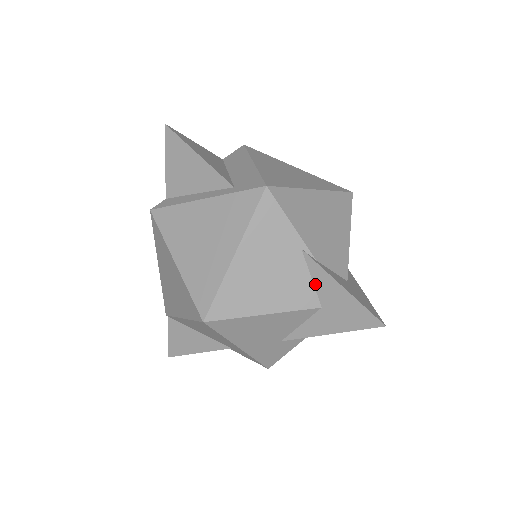
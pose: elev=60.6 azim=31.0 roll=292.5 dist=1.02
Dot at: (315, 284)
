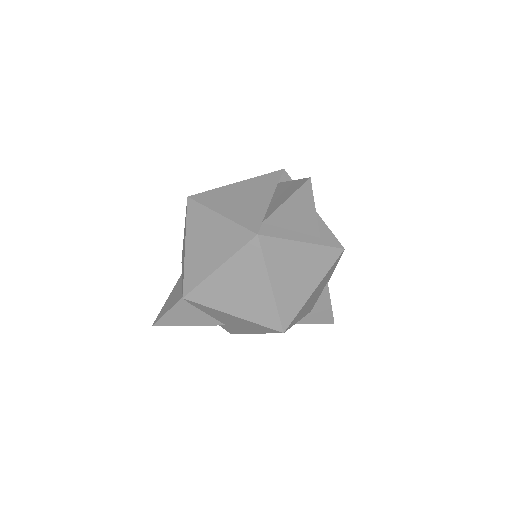
Dot at: (318, 300)
